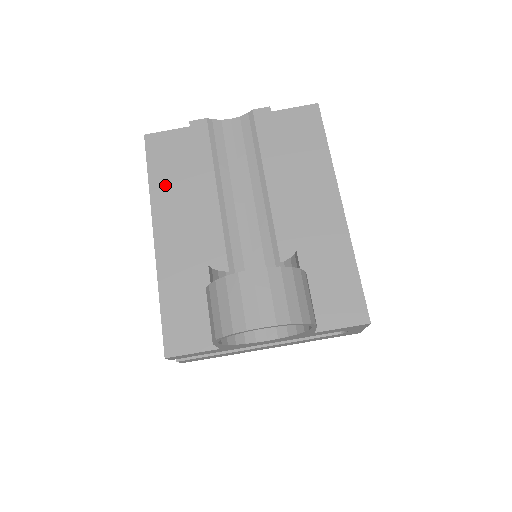
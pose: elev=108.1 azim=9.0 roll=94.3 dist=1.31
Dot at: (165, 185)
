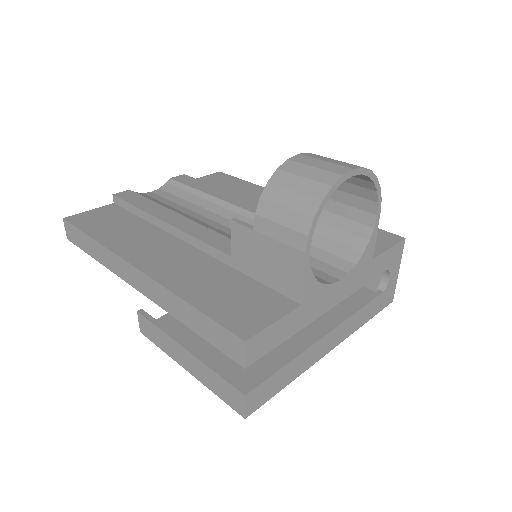
Dot at: (116, 235)
